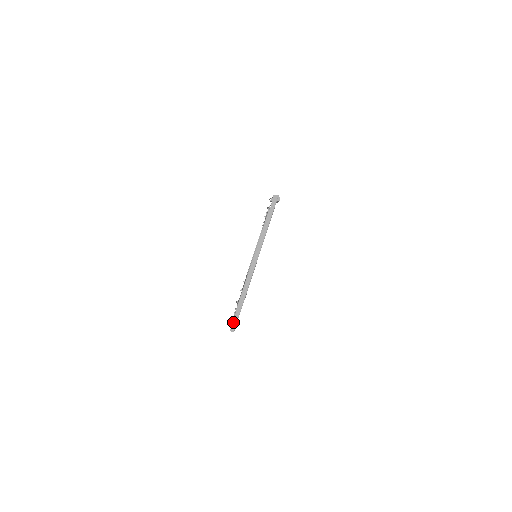
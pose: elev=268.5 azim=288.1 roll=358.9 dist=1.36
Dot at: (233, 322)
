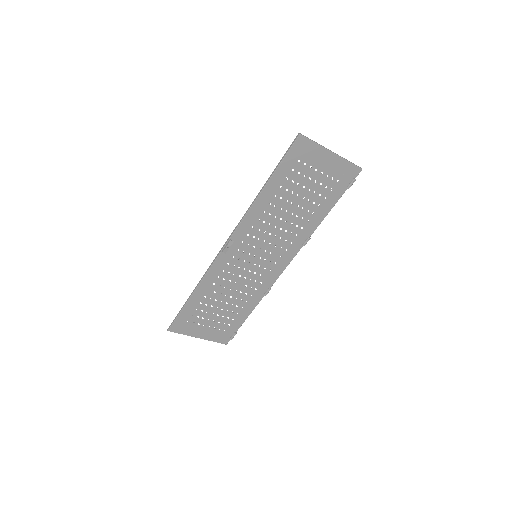
Dot at: occluded
